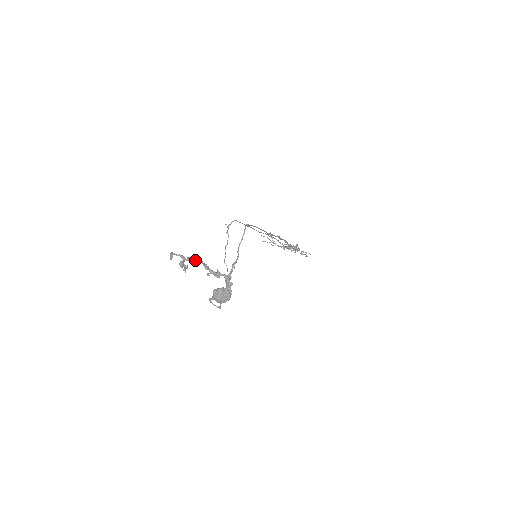
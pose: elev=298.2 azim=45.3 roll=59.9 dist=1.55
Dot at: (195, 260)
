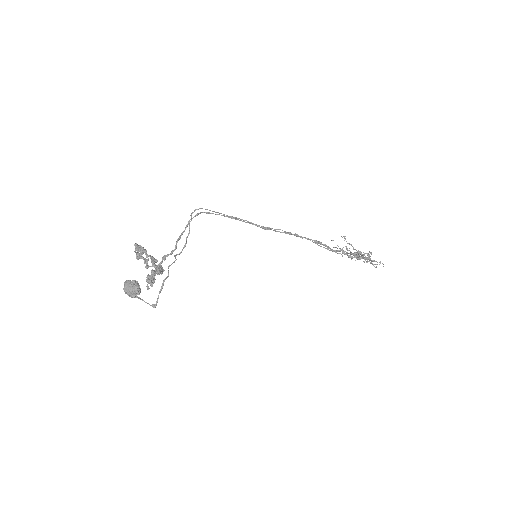
Dot at: (140, 251)
